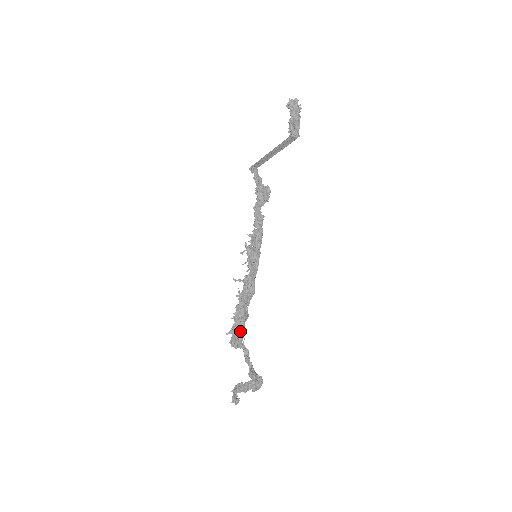
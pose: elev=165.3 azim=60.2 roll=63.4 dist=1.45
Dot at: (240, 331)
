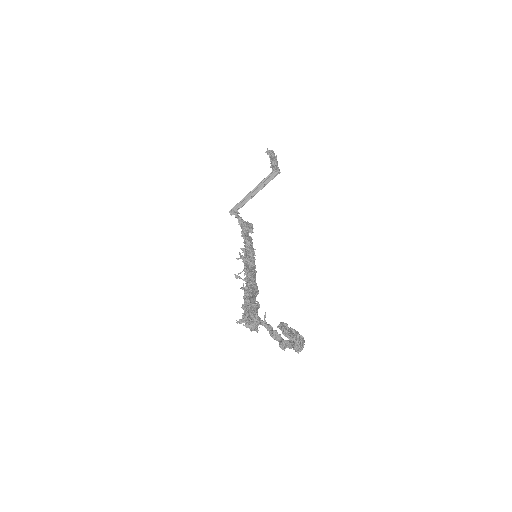
Dot at: (254, 317)
